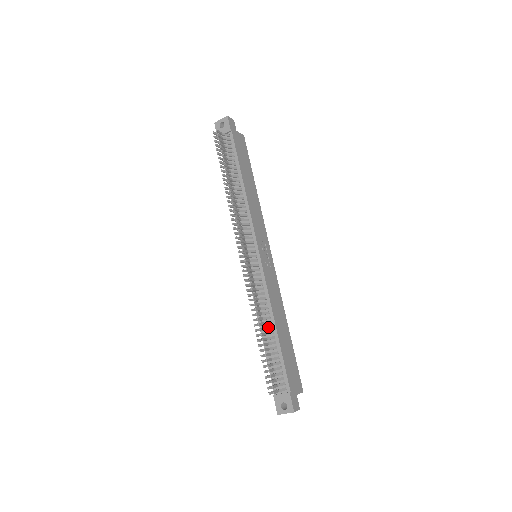
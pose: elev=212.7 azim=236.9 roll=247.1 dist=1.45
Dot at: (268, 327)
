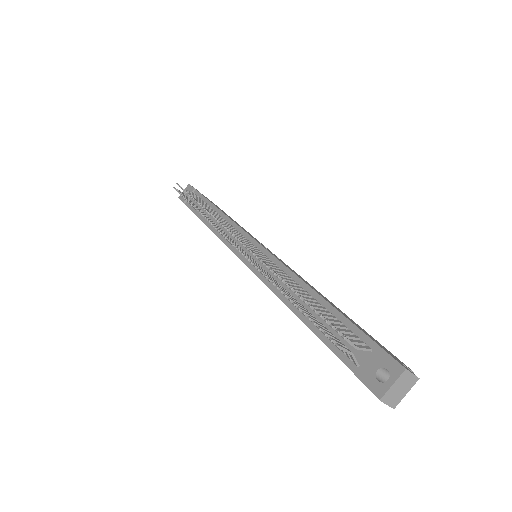
Dot at: (298, 290)
